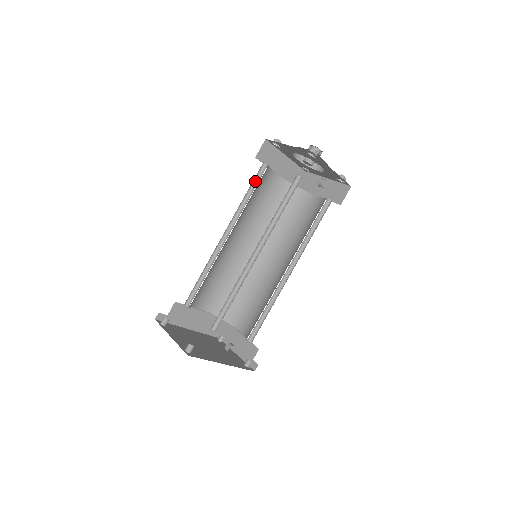
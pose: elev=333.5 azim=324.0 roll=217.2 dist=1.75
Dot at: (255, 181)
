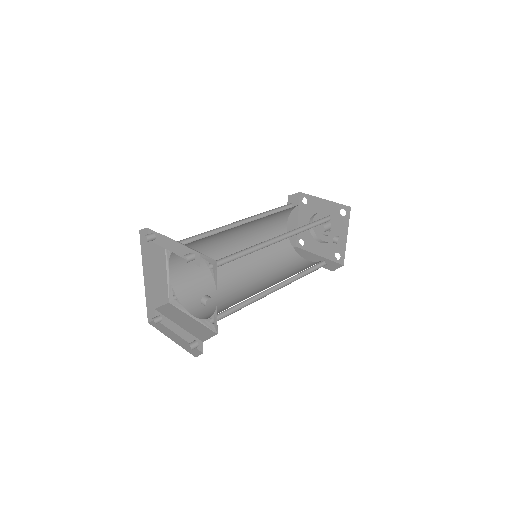
Dot at: (279, 209)
